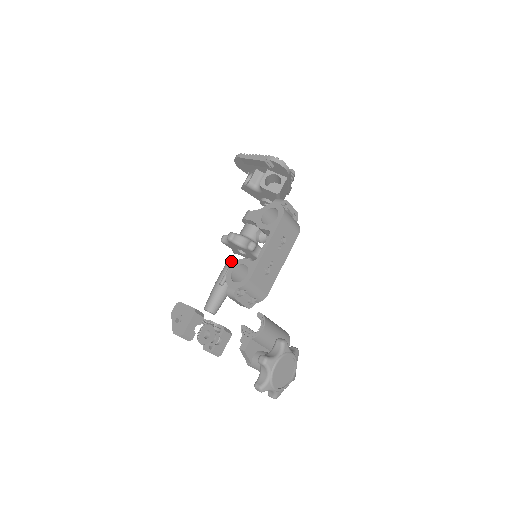
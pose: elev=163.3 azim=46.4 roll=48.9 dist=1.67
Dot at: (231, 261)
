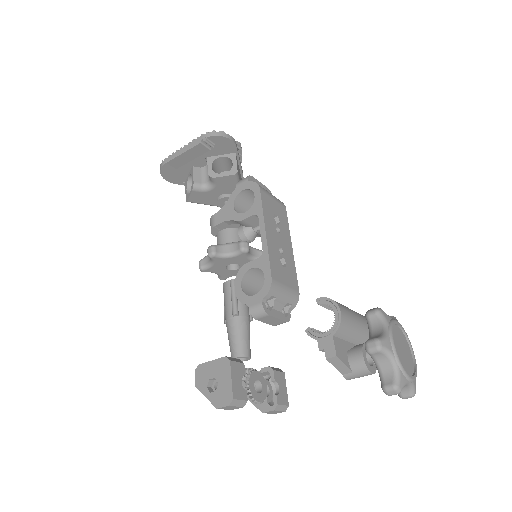
Dot at: (229, 282)
